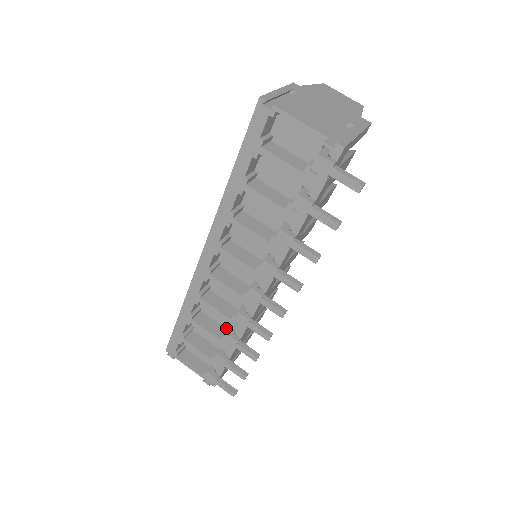
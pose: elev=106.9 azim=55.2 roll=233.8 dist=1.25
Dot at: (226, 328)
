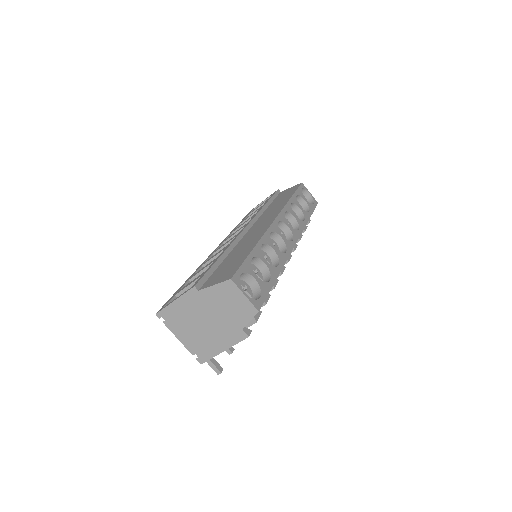
Dot at: occluded
